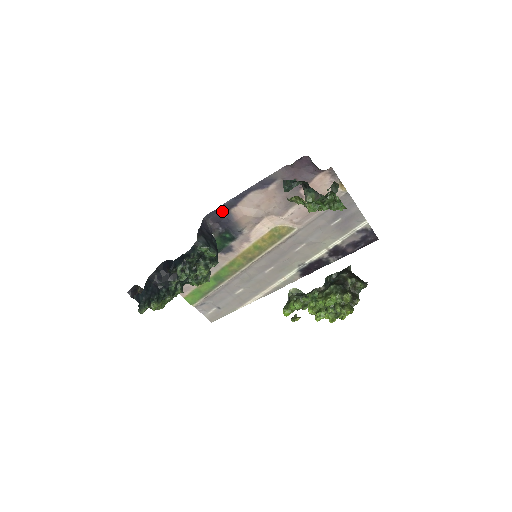
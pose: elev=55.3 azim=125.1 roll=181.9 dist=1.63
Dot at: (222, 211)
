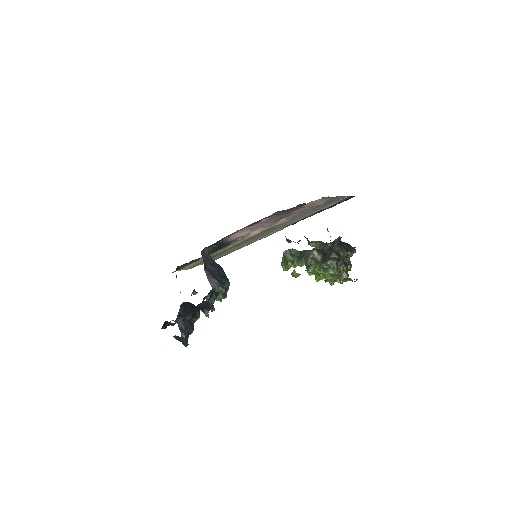
Dot at: occluded
